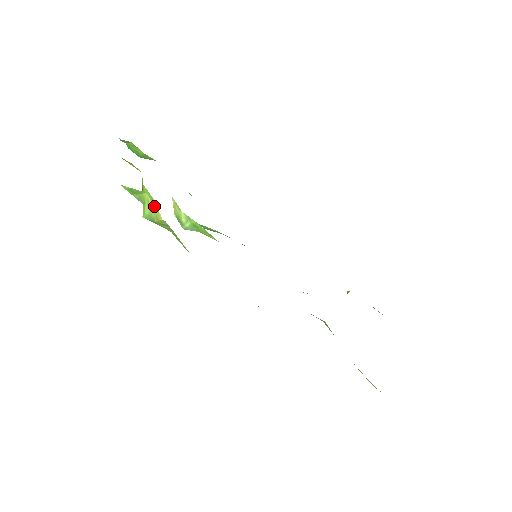
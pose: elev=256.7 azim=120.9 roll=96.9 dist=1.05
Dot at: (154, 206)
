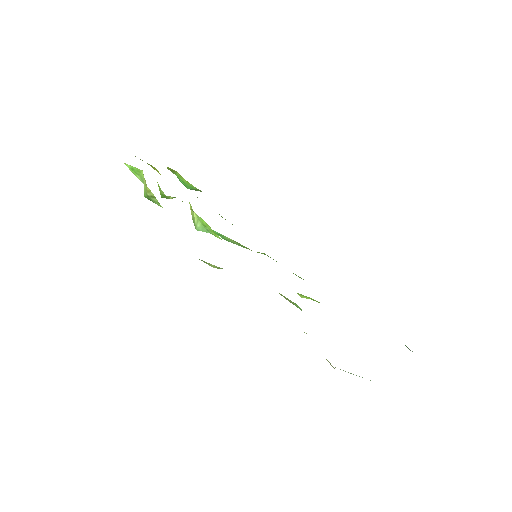
Dot at: (144, 178)
